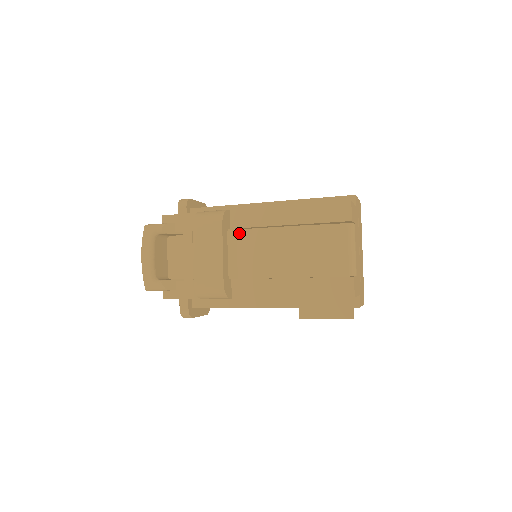
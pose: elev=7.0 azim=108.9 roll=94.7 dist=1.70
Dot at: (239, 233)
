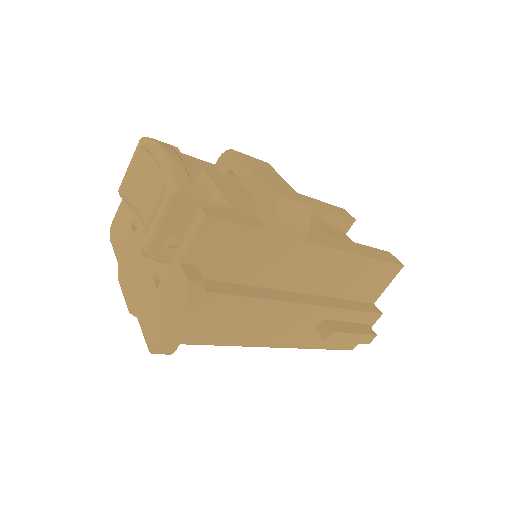
Dot at: occluded
